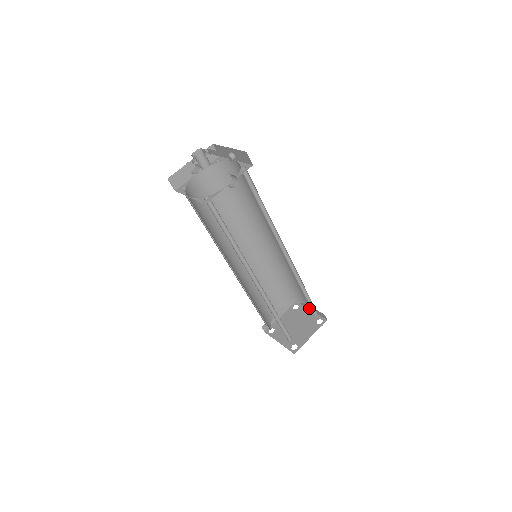
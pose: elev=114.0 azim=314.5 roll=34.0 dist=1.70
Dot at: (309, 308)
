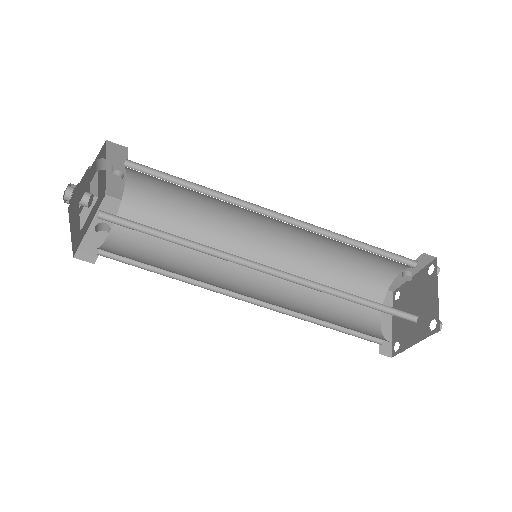
Dot at: (405, 273)
